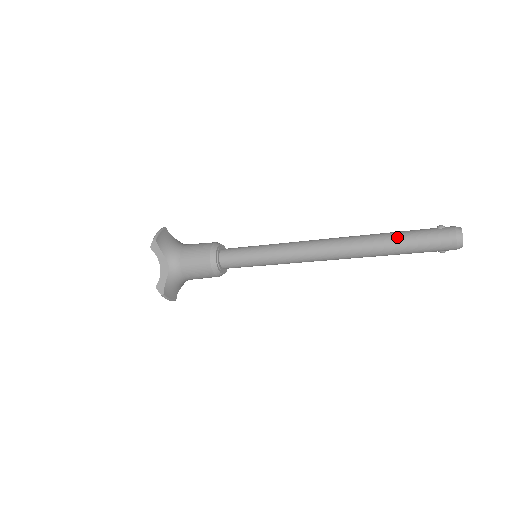
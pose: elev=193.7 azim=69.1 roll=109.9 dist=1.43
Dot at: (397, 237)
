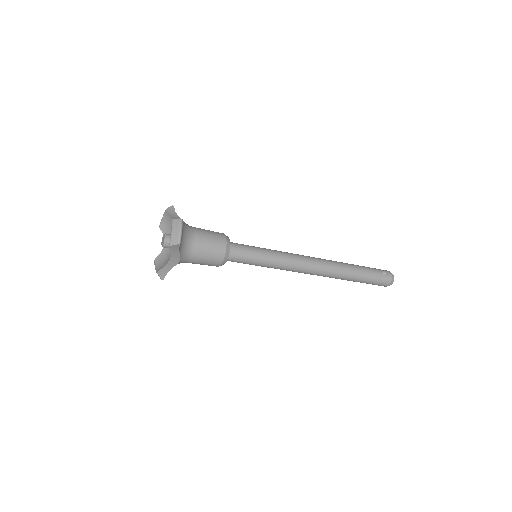
Dot at: (361, 276)
